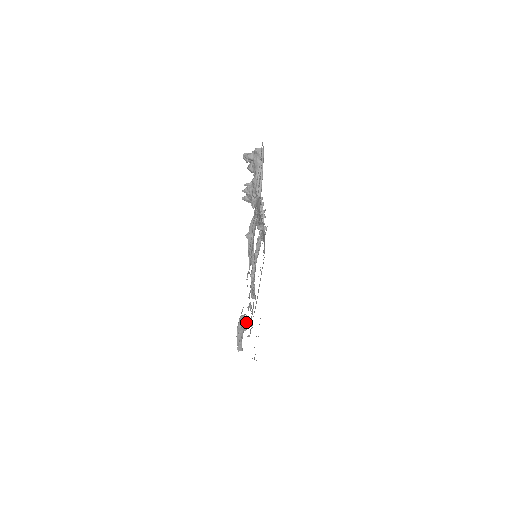
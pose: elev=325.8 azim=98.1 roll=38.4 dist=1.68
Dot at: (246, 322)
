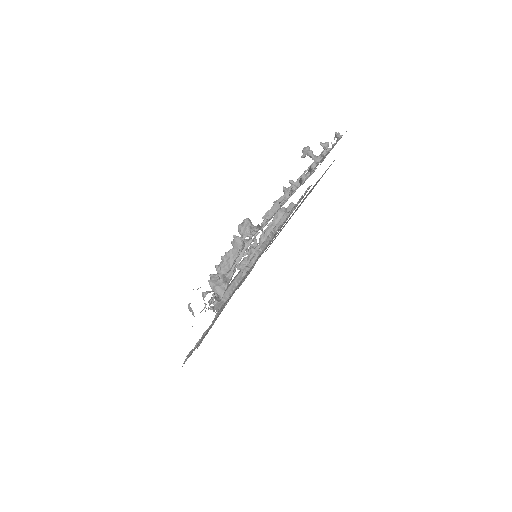
Dot at: occluded
